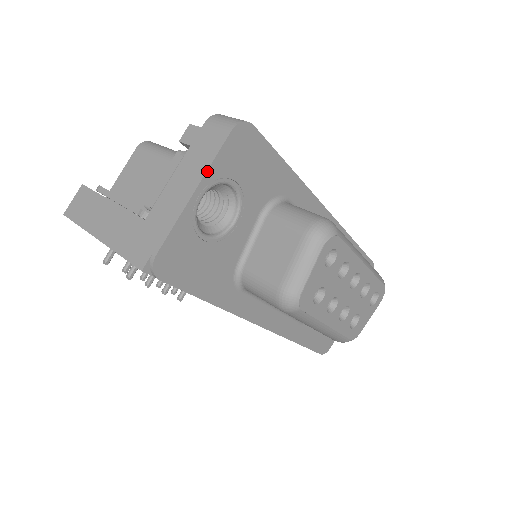
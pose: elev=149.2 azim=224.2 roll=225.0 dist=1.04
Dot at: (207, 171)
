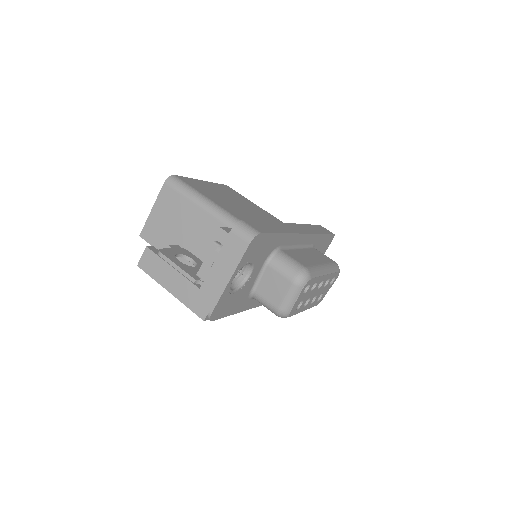
Dot at: (237, 268)
